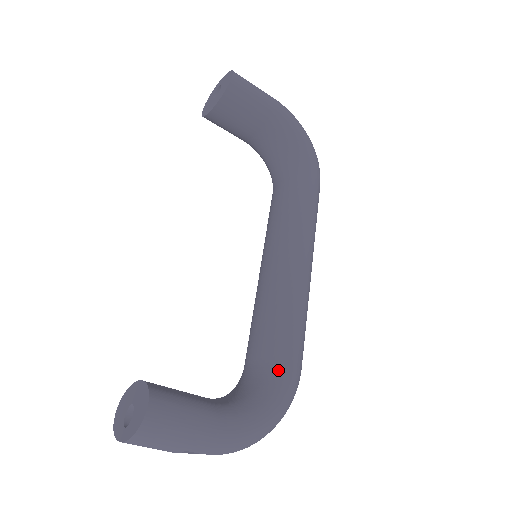
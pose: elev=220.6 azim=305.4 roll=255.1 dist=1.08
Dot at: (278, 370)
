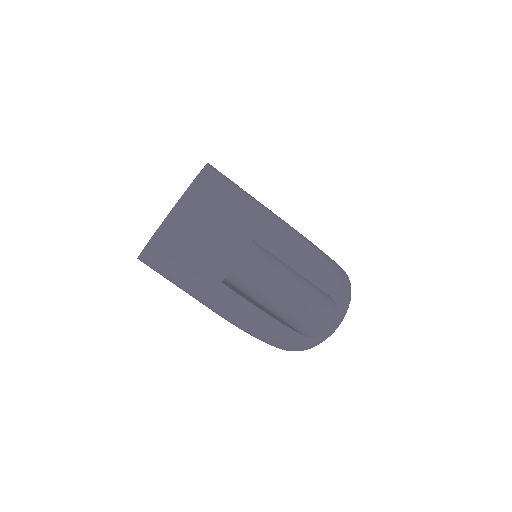
Dot at: occluded
